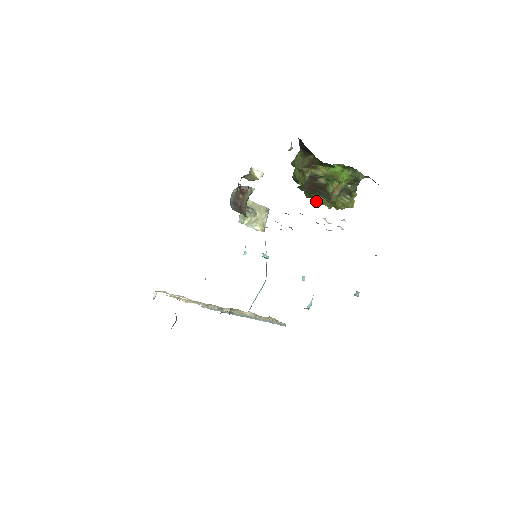
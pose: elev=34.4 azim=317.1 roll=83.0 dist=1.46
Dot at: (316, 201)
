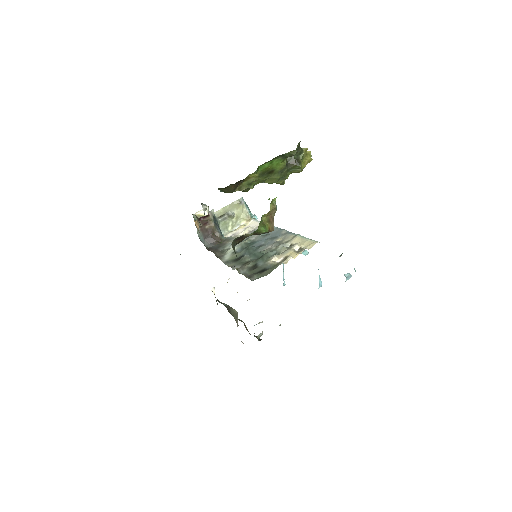
Dot at: occluded
